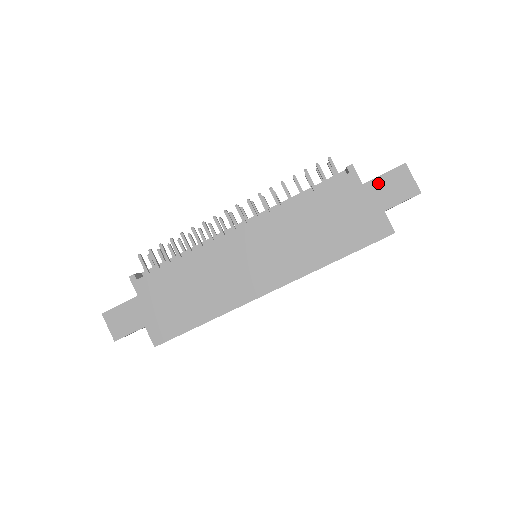
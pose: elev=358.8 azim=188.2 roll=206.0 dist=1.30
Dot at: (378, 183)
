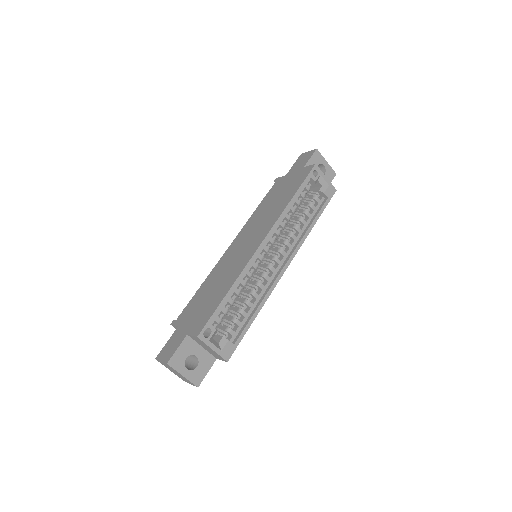
Dot at: (293, 168)
